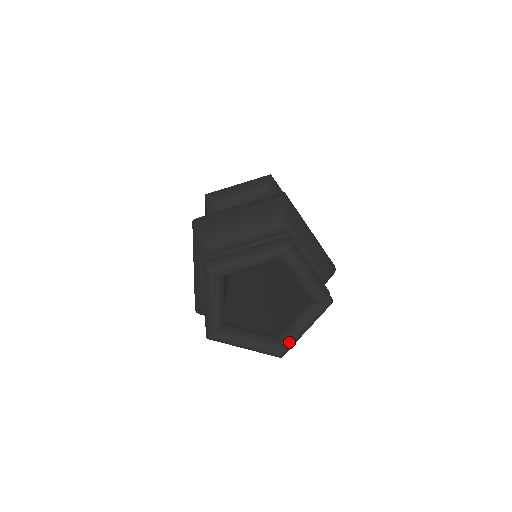
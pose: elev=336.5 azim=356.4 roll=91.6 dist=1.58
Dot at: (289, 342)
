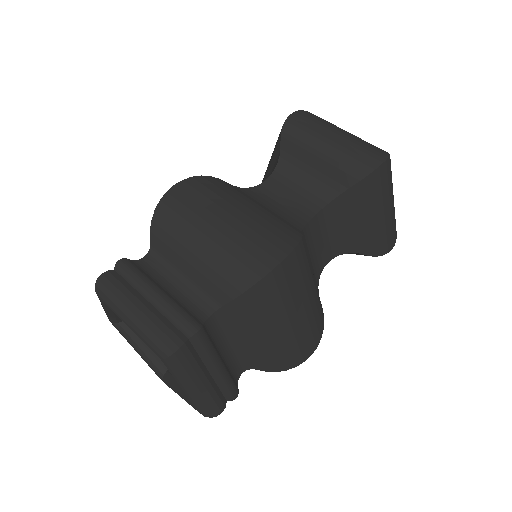
Dot at: (170, 387)
